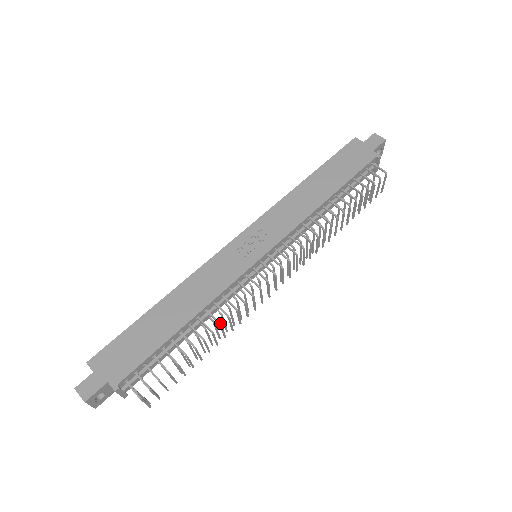
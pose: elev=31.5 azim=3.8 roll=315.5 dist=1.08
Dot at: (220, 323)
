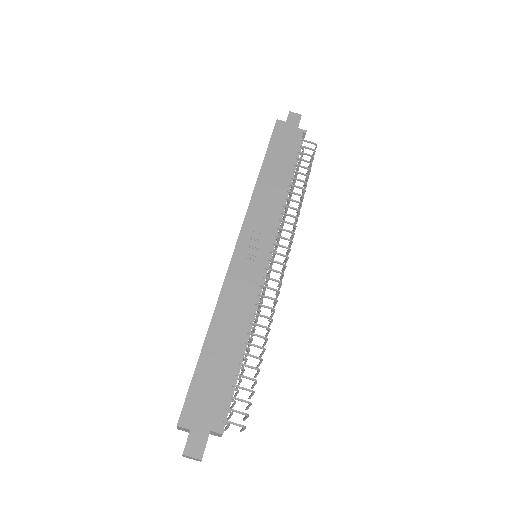
Dot at: (269, 328)
